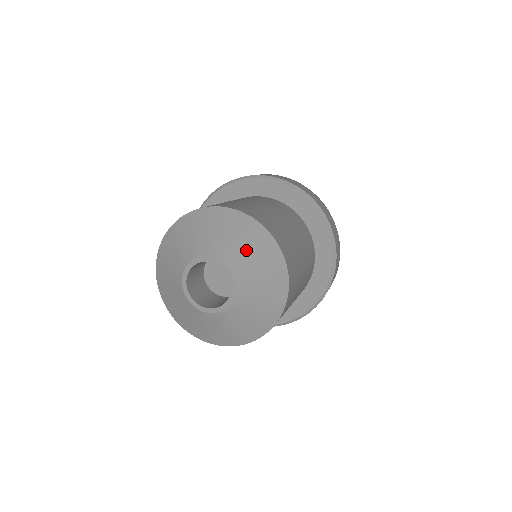
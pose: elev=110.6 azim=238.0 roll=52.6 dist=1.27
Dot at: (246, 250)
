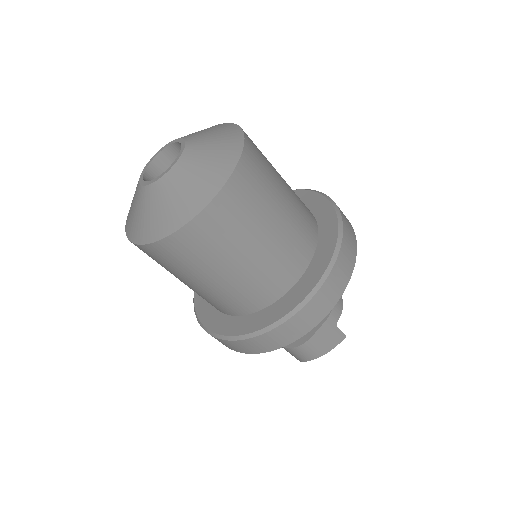
Dot at: (212, 136)
